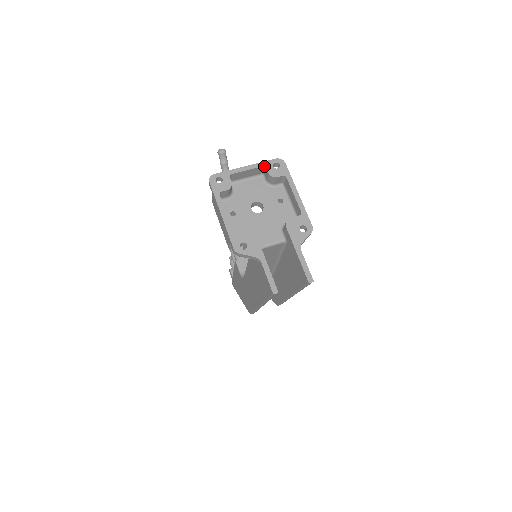
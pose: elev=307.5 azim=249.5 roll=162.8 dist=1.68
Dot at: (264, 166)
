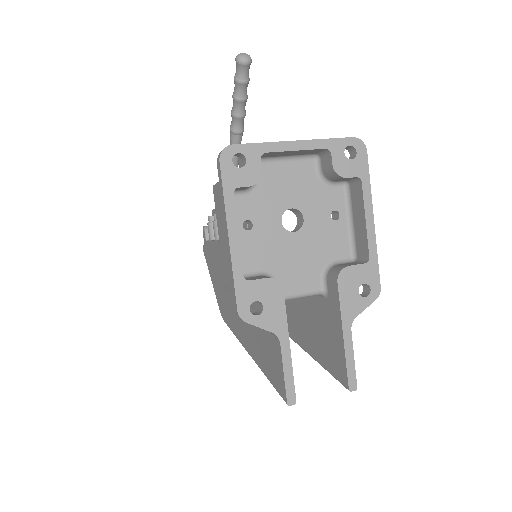
Dot at: (328, 149)
